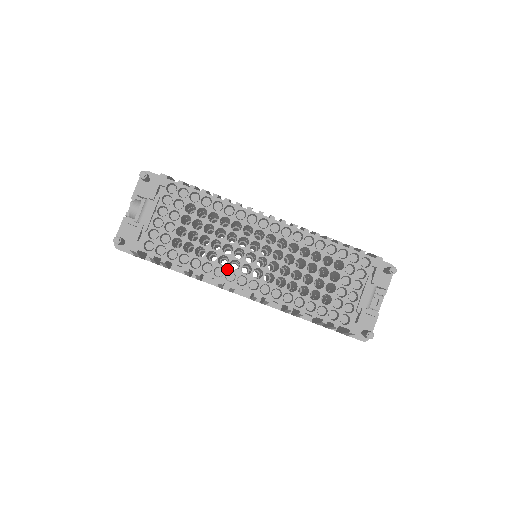
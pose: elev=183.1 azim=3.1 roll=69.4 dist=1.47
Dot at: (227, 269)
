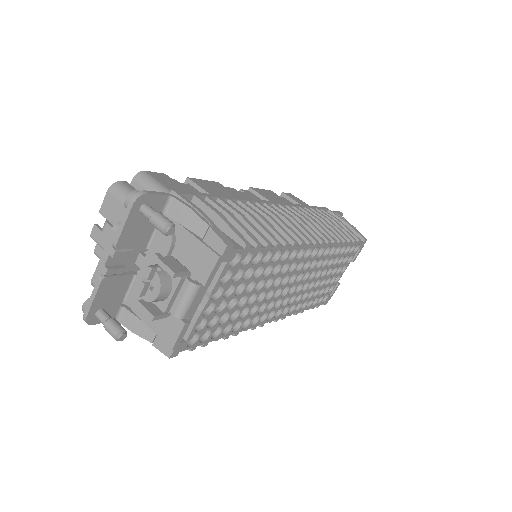
Dot at: (263, 314)
